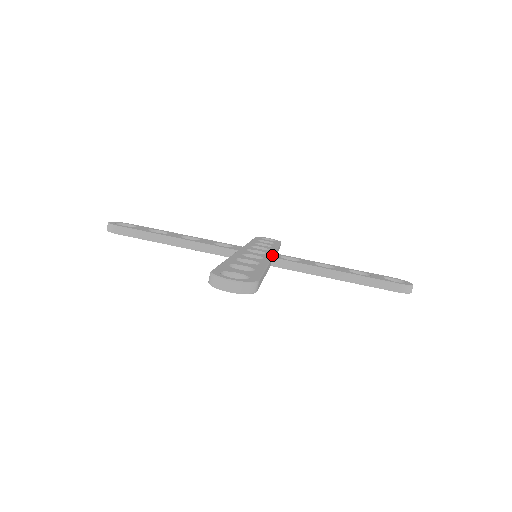
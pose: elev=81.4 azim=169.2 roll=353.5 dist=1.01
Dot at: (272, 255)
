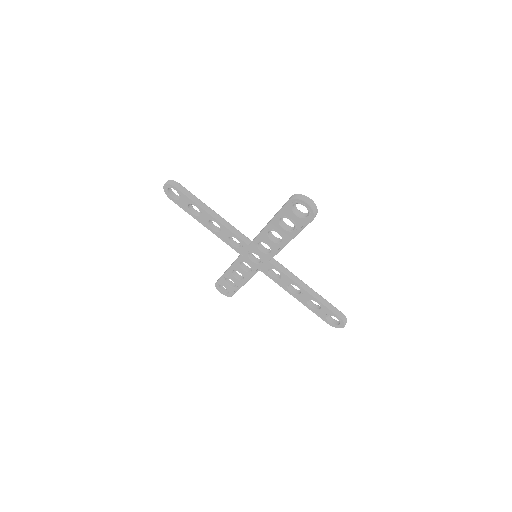
Dot at: occluded
